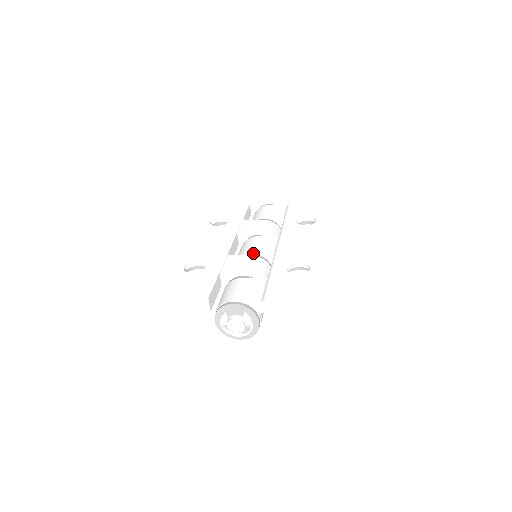
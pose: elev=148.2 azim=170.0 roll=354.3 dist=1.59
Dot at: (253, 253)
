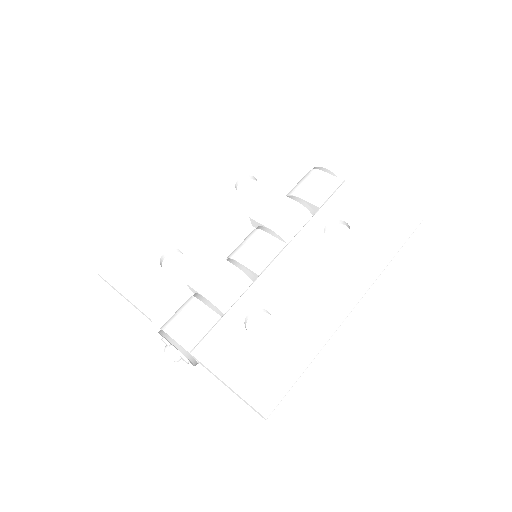
Dot at: (239, 262)
